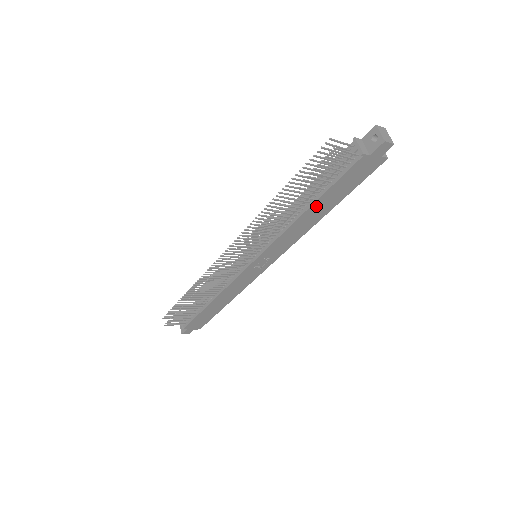
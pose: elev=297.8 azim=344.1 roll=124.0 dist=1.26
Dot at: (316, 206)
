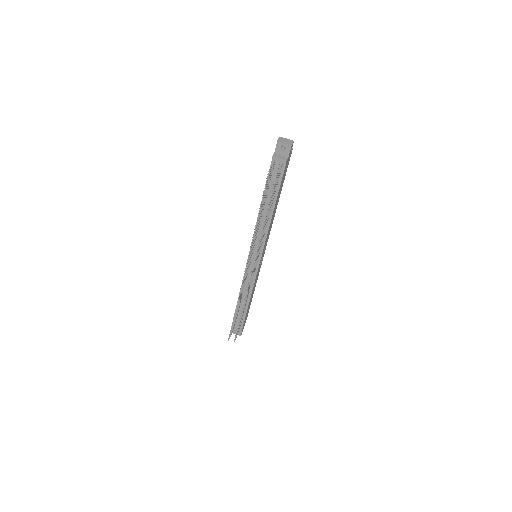
Dot at: (276, 203)
